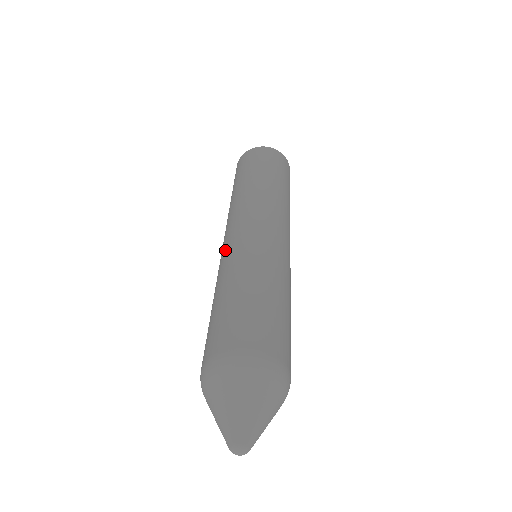
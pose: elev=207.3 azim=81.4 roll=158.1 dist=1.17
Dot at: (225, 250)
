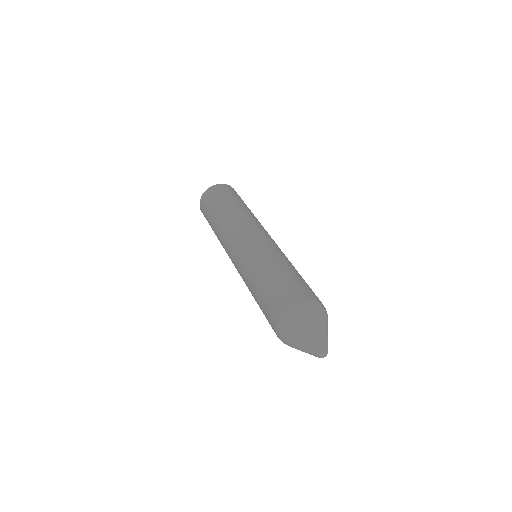
Dot at: (253, 246)
